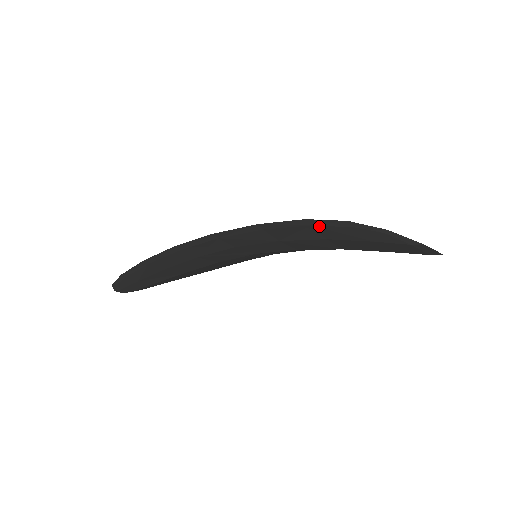
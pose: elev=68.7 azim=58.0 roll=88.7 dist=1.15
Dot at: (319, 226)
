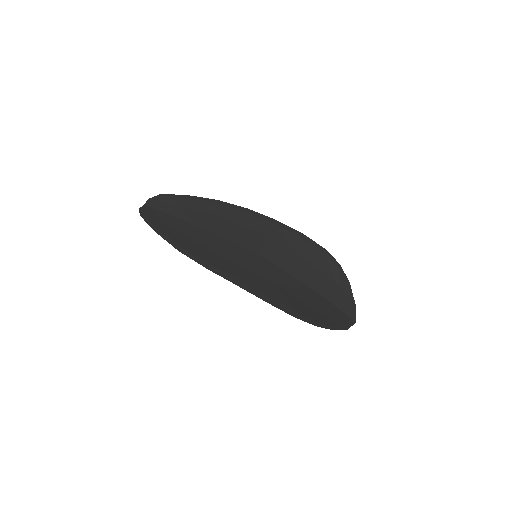
Dot at: (301, 316)
